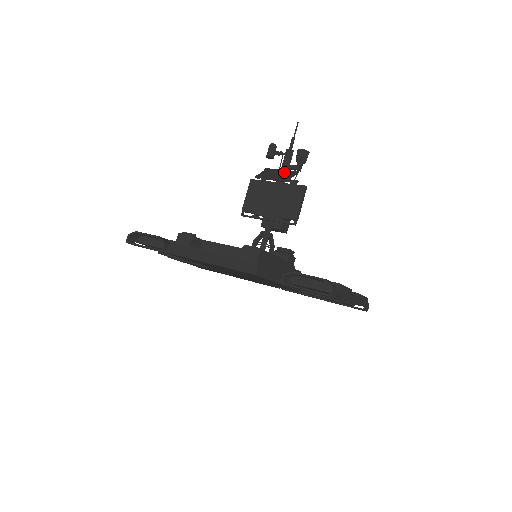
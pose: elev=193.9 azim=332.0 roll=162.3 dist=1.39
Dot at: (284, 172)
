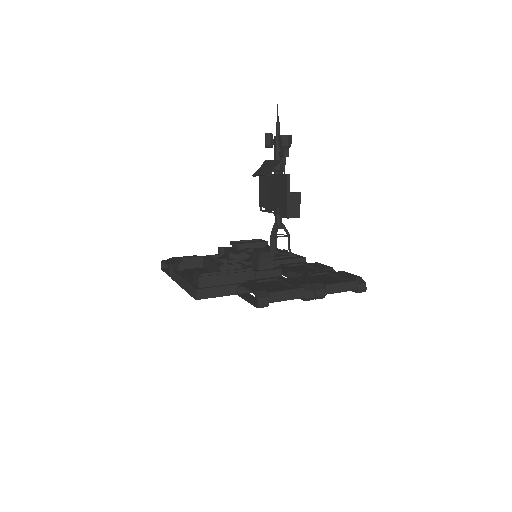
Dot at: (272, 164)
